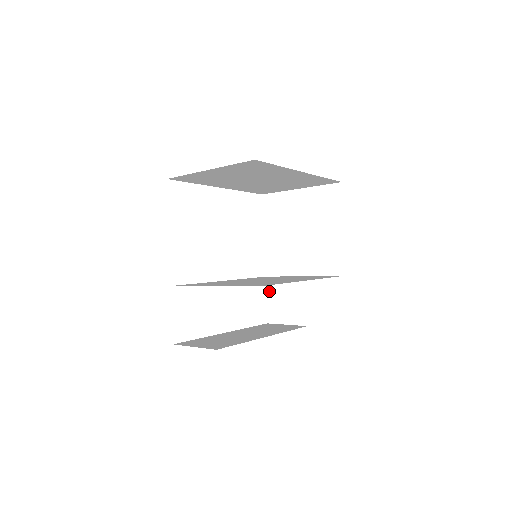
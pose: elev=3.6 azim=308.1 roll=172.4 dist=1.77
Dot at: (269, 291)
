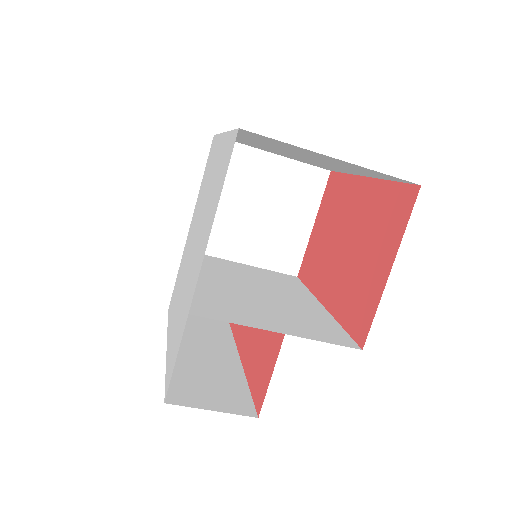
Dot at: occluded
